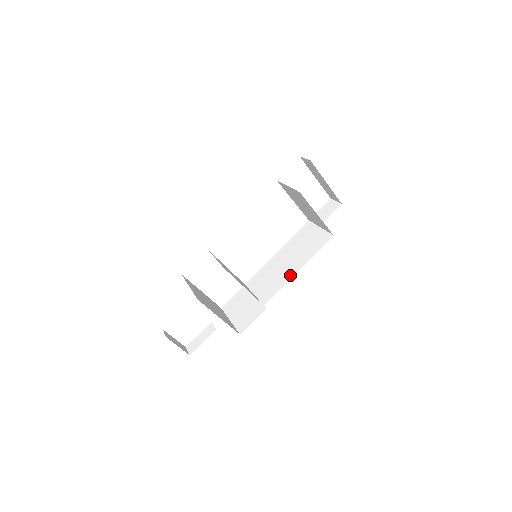
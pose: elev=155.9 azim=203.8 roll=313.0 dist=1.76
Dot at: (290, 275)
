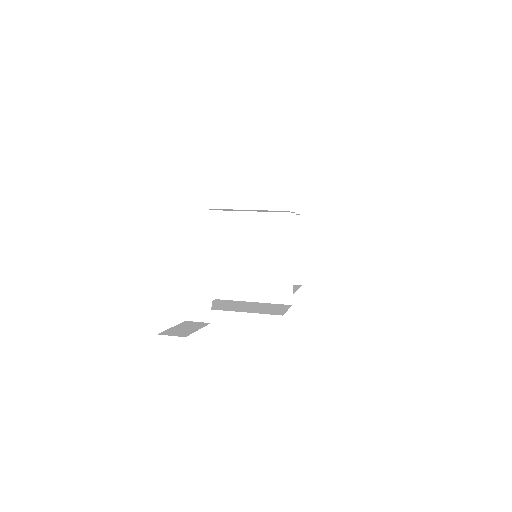
Dot at: occluded
